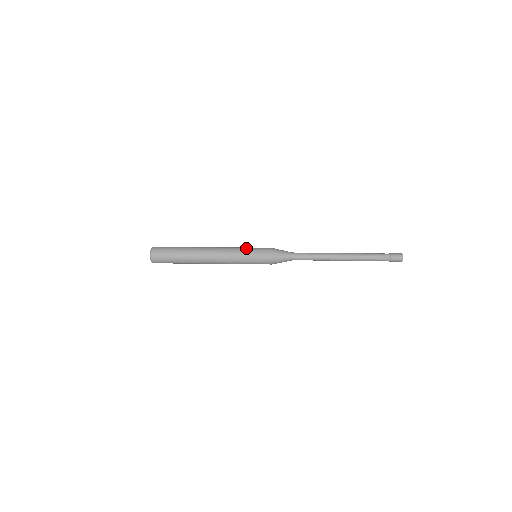
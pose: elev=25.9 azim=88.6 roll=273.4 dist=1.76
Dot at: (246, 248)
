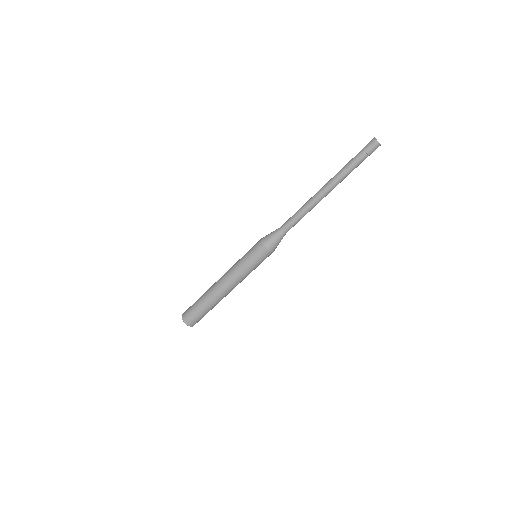
Dot at: (242, 257)
